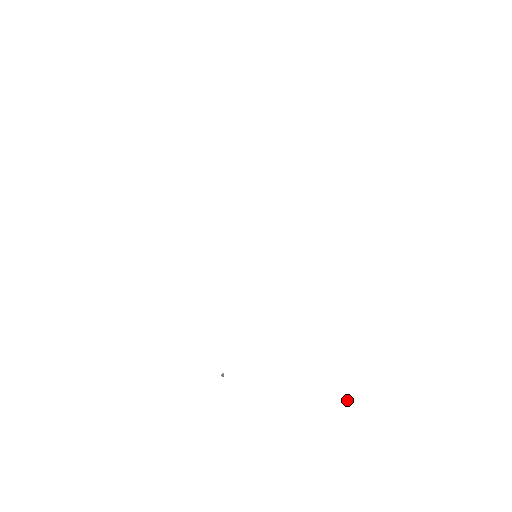
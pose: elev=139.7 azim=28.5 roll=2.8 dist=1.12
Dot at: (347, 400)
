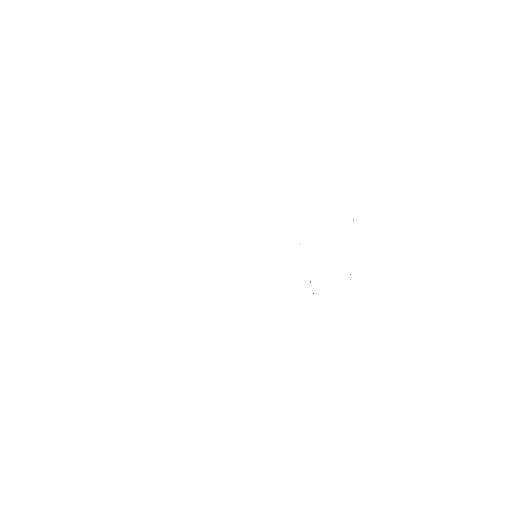
Dot at: occluded
